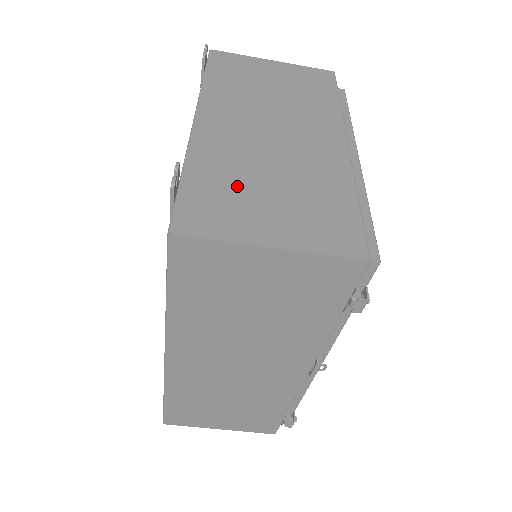
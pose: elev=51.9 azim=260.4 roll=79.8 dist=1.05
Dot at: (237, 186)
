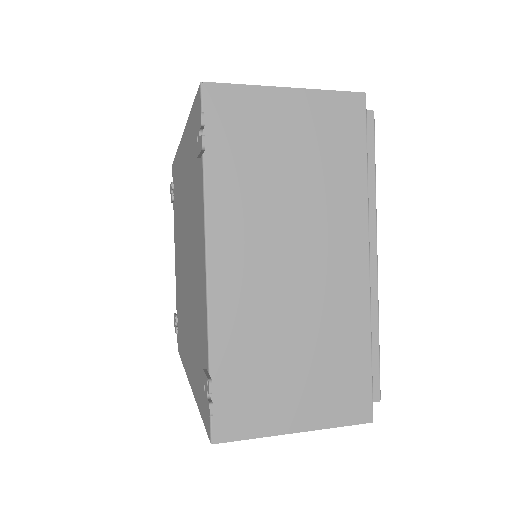
Dot at: (262, 365)
